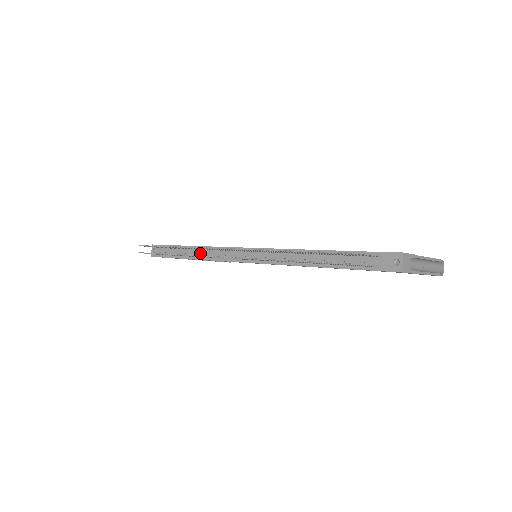
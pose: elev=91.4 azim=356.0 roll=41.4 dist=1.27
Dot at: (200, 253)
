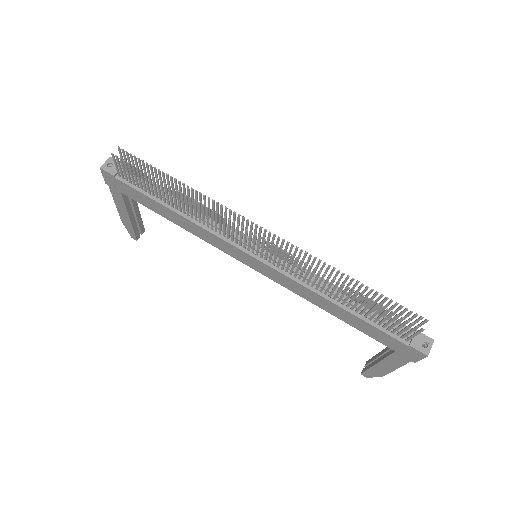
Dot at: (189, 210)
